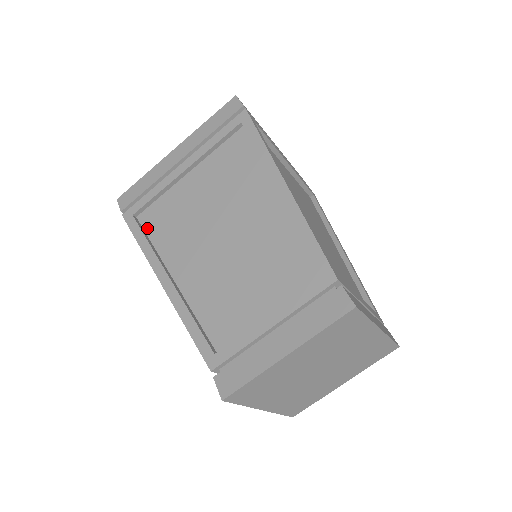
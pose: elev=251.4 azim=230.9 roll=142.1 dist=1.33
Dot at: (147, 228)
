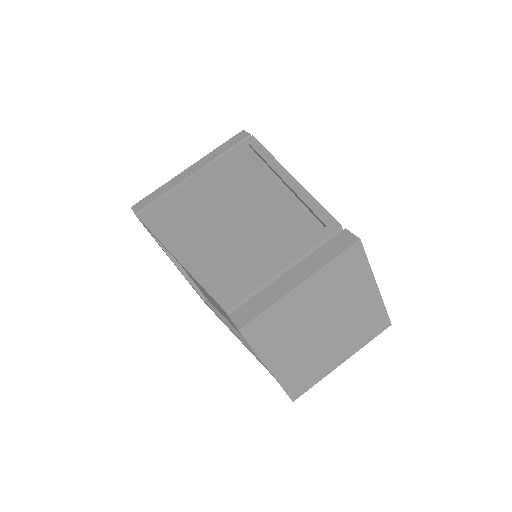
Dot at: (160, 223)
